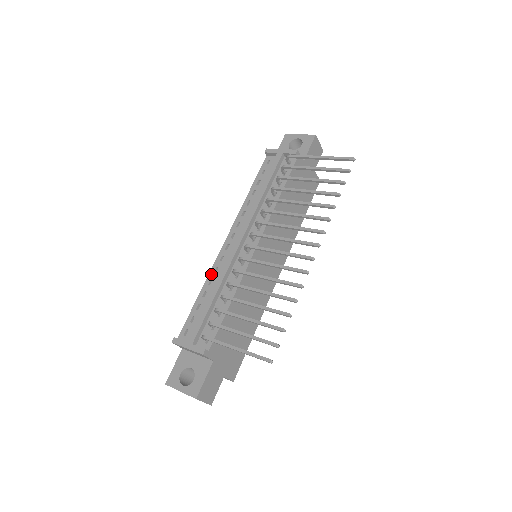
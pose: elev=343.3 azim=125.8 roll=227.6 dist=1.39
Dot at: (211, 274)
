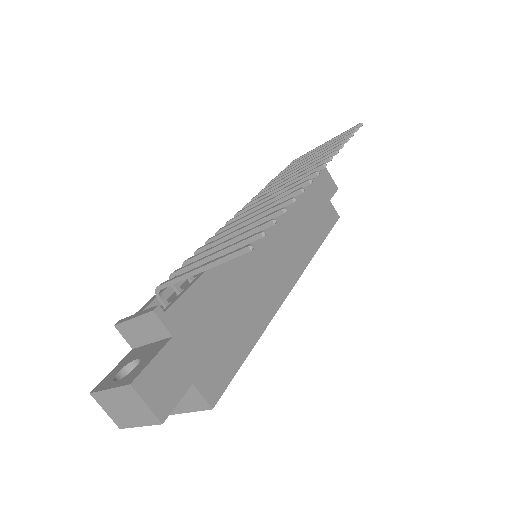
Dot at: occluded
